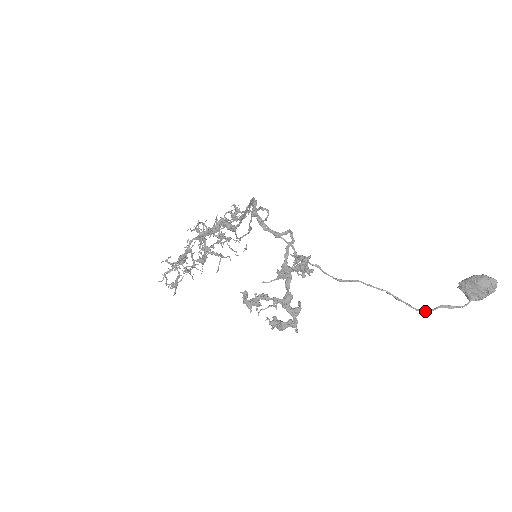
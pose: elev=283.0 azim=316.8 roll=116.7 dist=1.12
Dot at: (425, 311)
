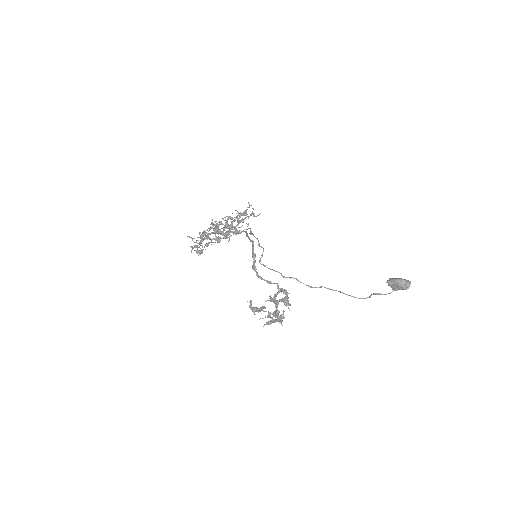
Dot at: occluded
